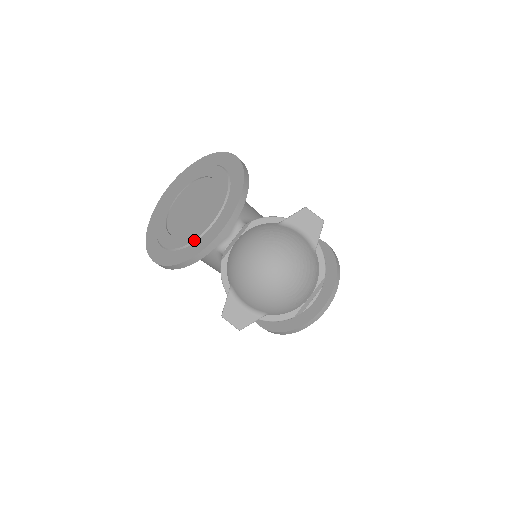
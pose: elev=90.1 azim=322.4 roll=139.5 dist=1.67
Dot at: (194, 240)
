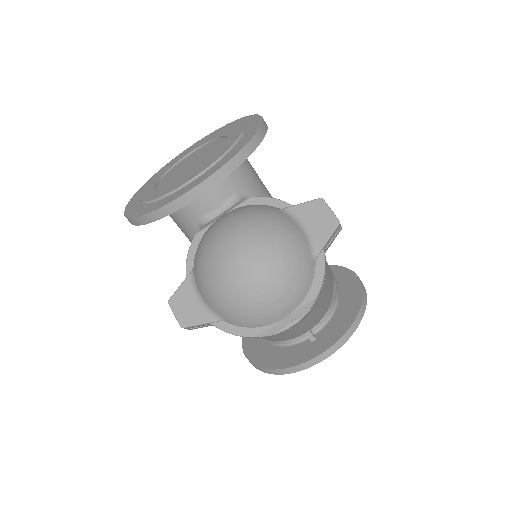
Dot at: (167, 194)
